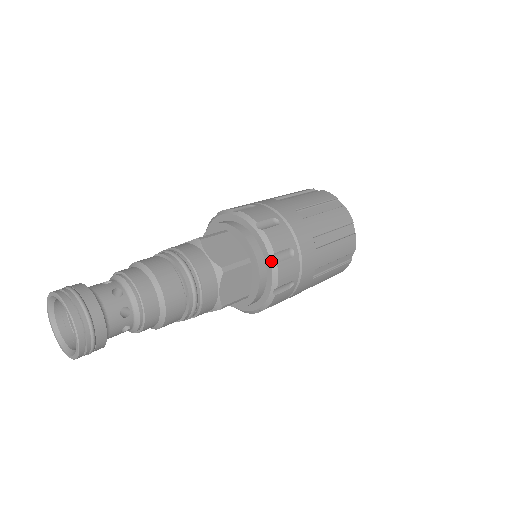
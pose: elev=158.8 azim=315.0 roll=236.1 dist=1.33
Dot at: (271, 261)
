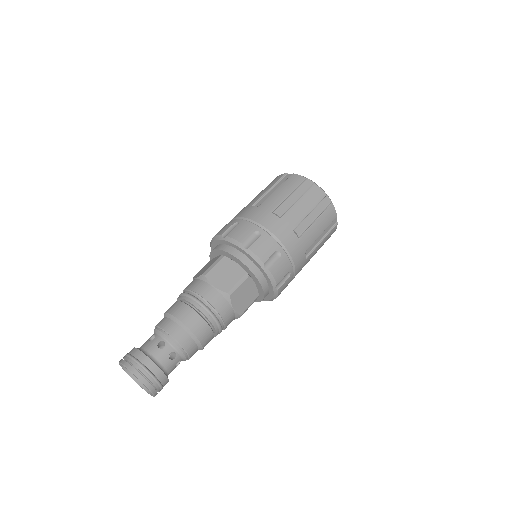
Dot at: (264, 270)
